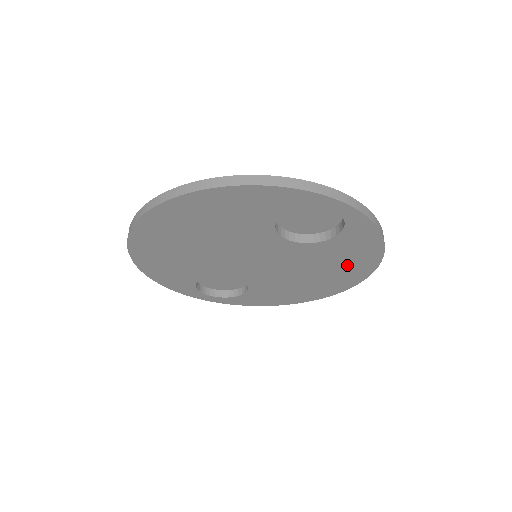
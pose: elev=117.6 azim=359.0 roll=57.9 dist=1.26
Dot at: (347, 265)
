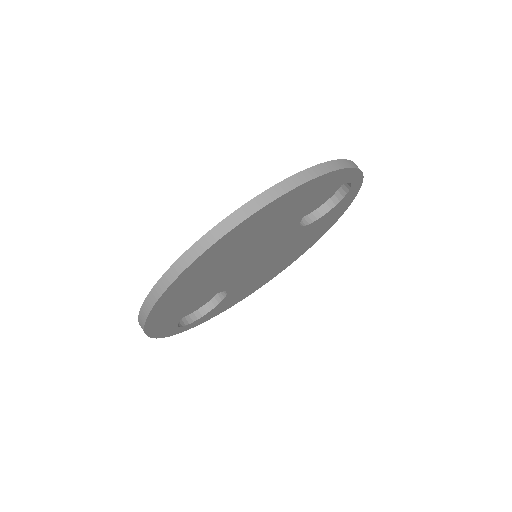
Dot at: (312, 238)
